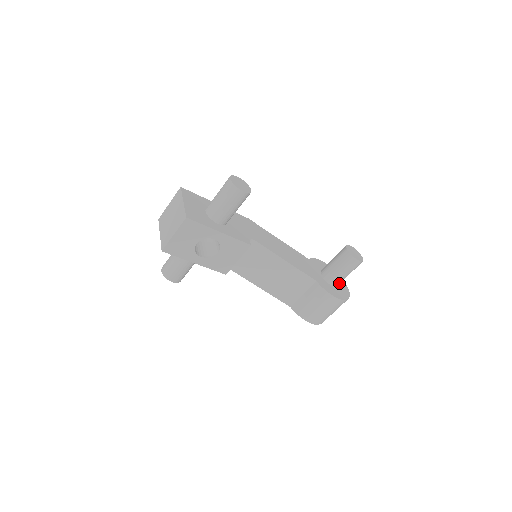
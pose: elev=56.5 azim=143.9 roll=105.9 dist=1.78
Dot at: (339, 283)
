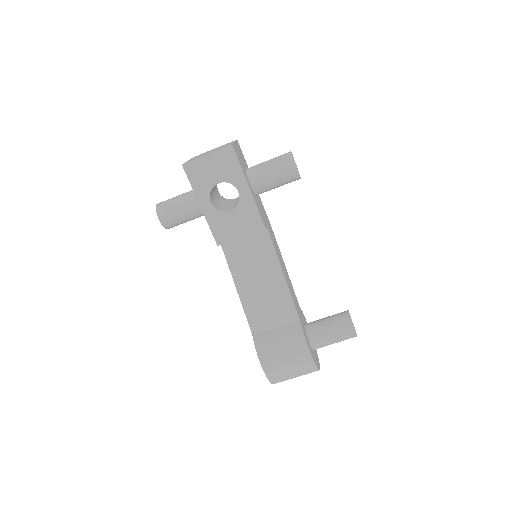
Dot at: (318, 346)
